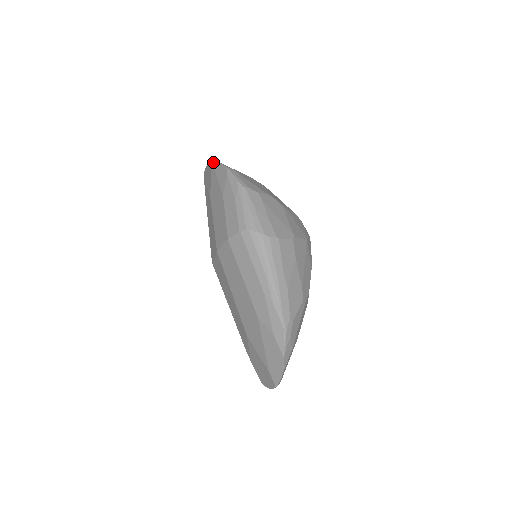
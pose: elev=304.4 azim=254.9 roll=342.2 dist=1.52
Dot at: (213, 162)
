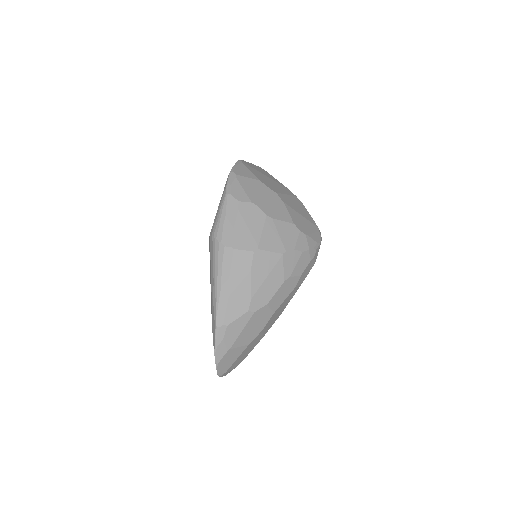
Dot at: (236, 162)
